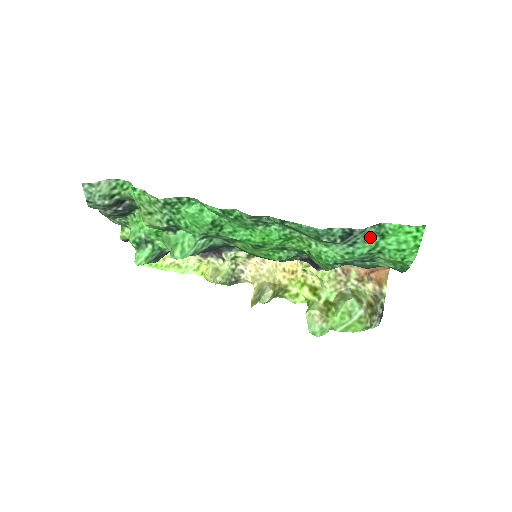
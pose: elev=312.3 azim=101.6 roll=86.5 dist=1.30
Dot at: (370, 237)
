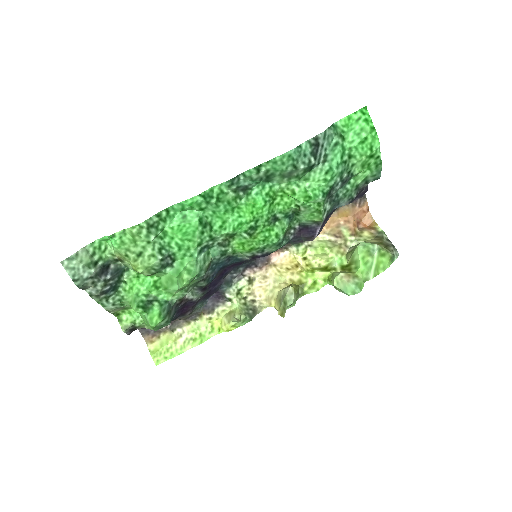
Dot at: (334, 142)
